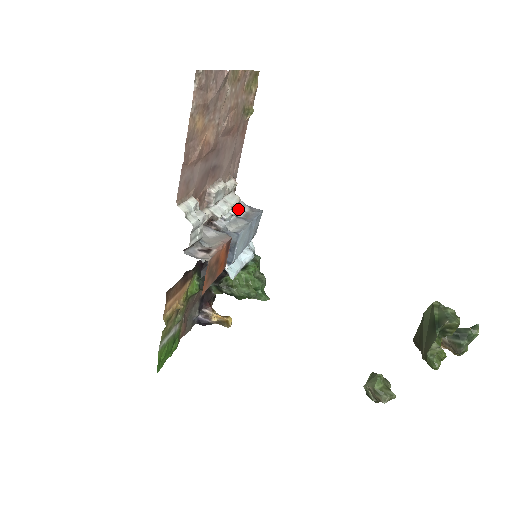
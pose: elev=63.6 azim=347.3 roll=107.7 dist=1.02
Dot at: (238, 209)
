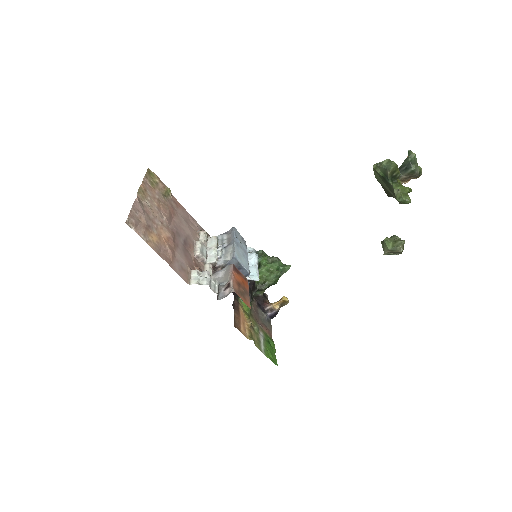
Dot at: (221, 243)
